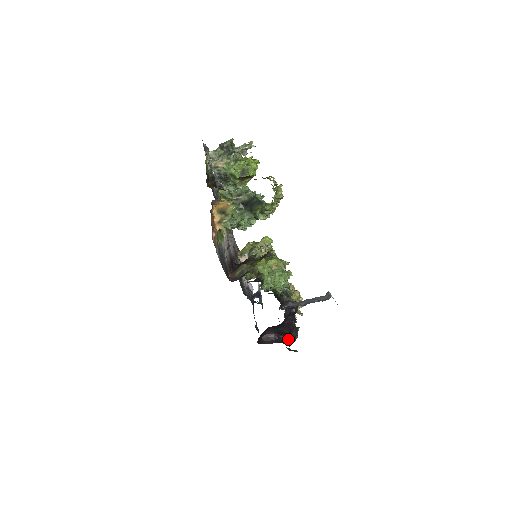
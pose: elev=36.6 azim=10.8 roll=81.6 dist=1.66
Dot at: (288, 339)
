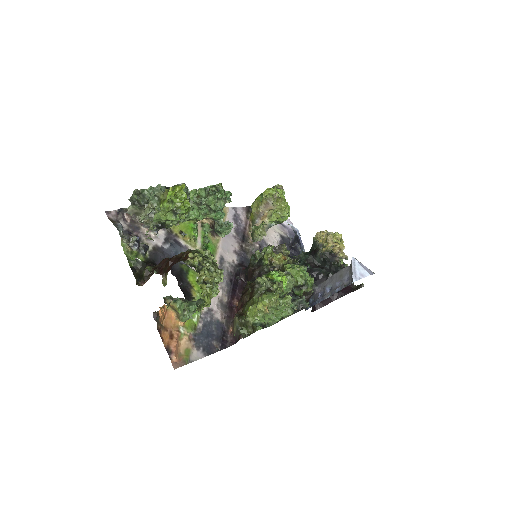
Dot at: (344, 290)
